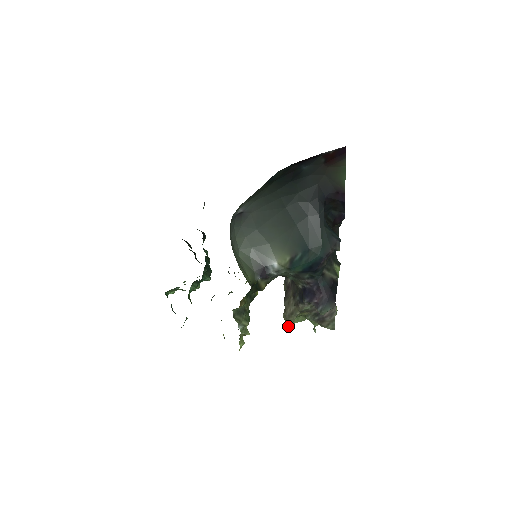
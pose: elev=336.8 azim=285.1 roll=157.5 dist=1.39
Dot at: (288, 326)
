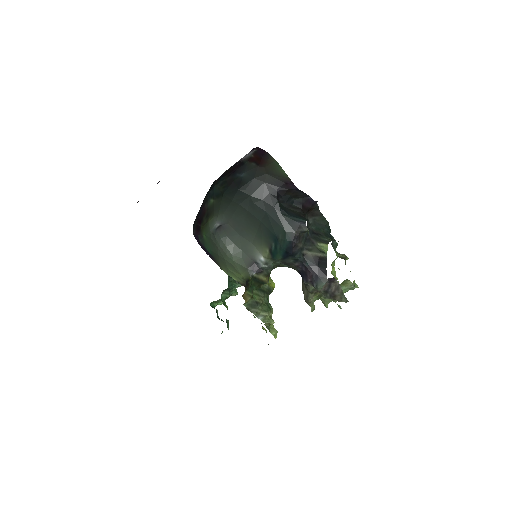
Dot at: (312, 308)
